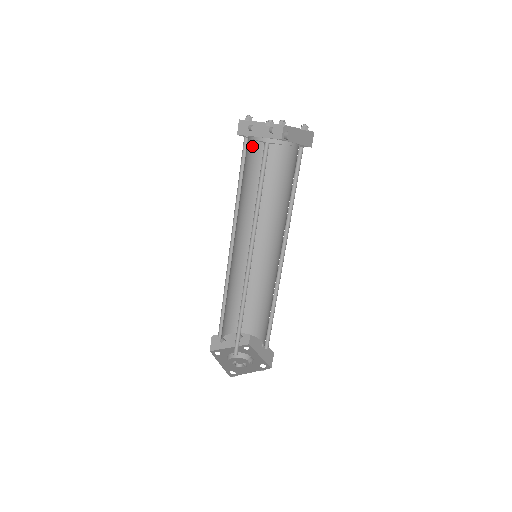
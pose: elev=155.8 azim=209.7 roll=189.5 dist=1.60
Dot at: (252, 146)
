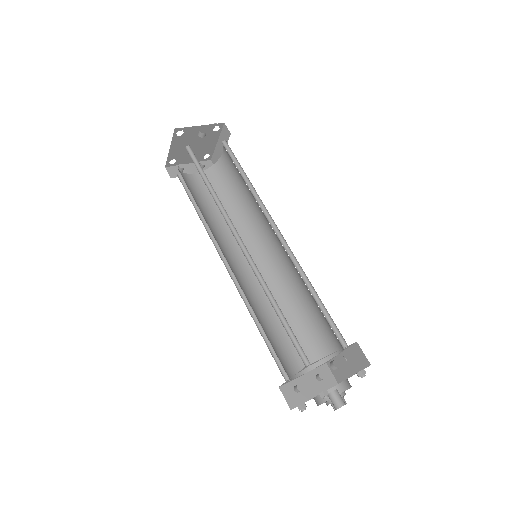
Dot at: (190, 181)
